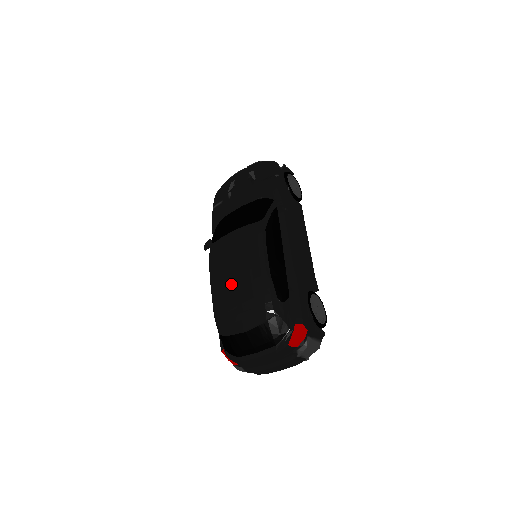
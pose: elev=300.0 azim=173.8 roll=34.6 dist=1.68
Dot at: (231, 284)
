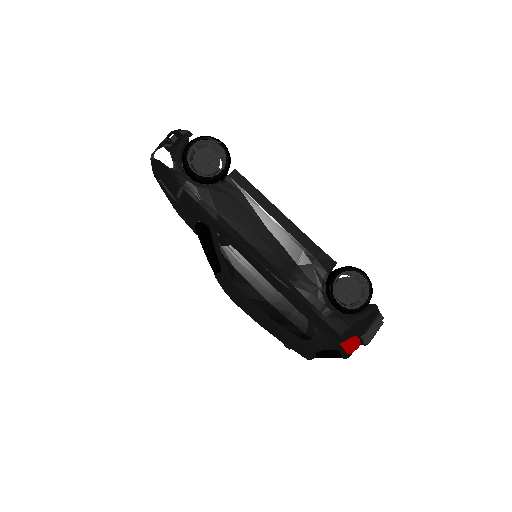
Dot at: occluded
